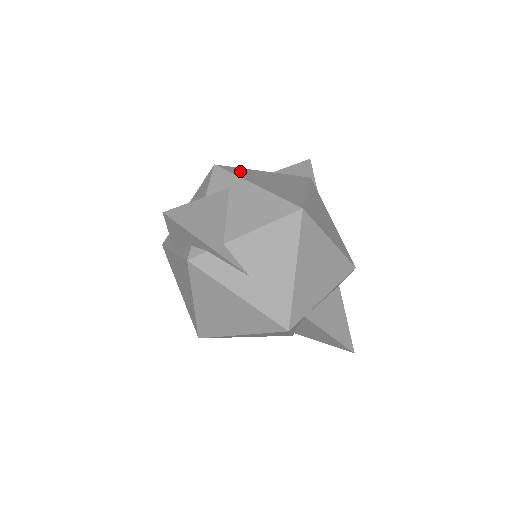
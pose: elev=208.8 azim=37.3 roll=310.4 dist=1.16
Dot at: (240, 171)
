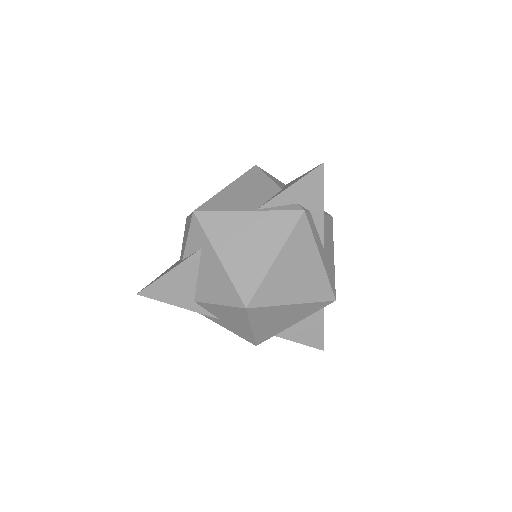
Dot at: (216, 222)
